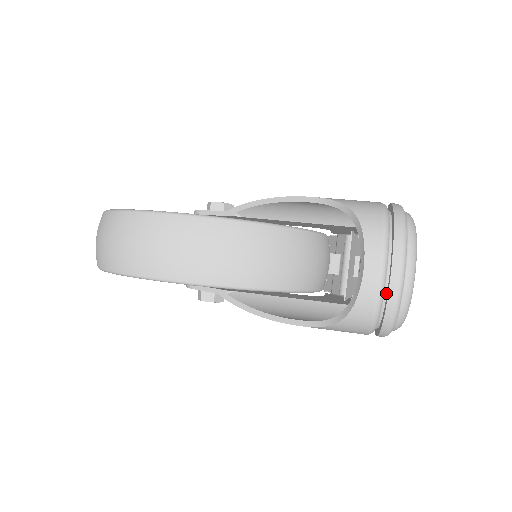
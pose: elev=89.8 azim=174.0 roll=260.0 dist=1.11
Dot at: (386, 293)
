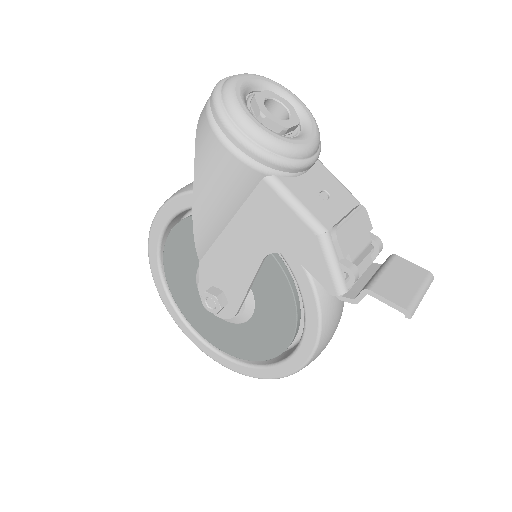
Dot at: occluded
